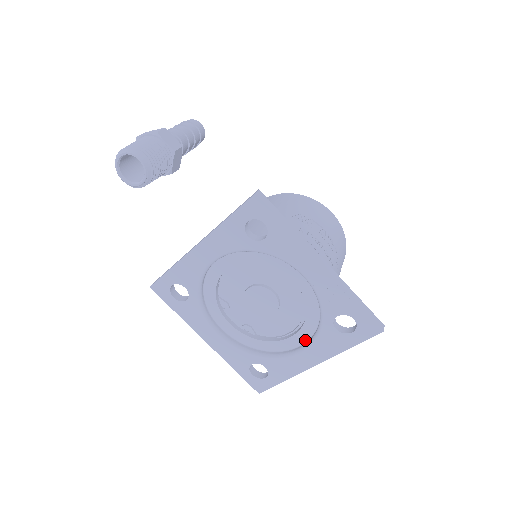
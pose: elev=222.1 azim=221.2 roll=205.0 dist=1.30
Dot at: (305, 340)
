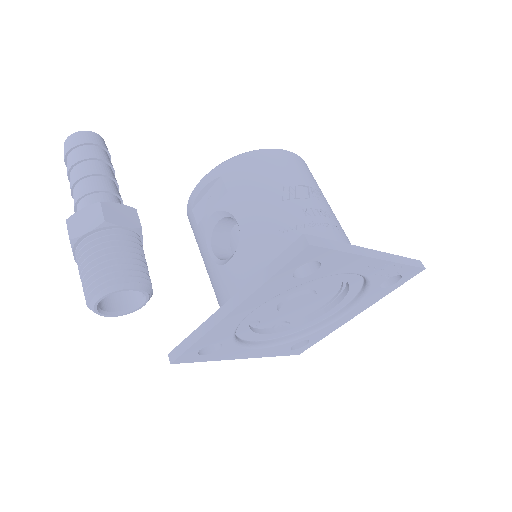
Dot at: (344, 305)
